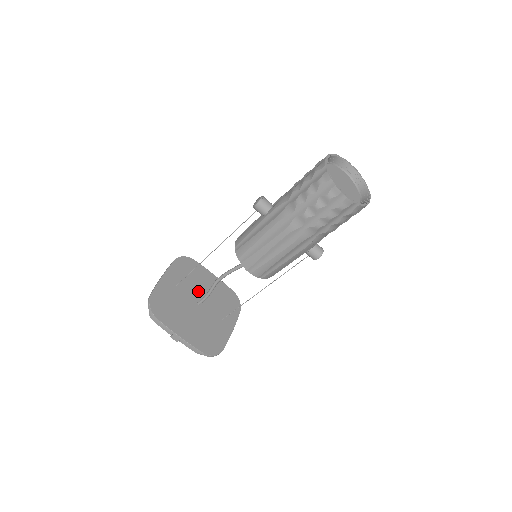
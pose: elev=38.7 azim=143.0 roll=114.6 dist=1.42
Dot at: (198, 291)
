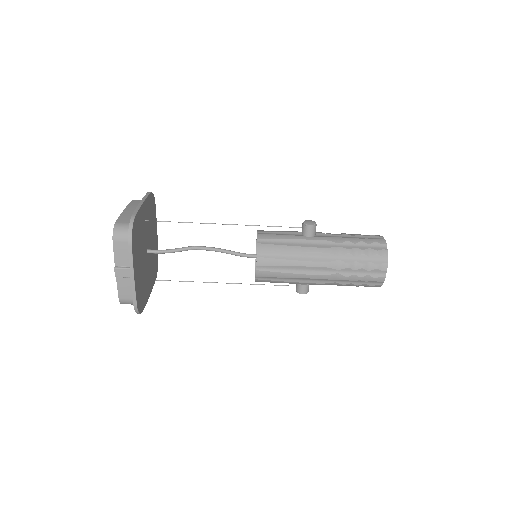
Dot at: (150, 238)
